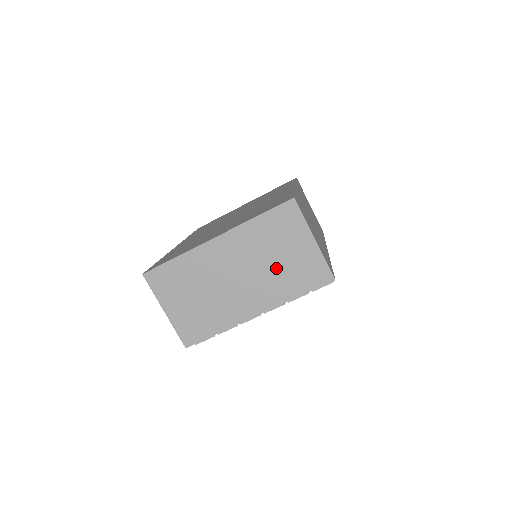
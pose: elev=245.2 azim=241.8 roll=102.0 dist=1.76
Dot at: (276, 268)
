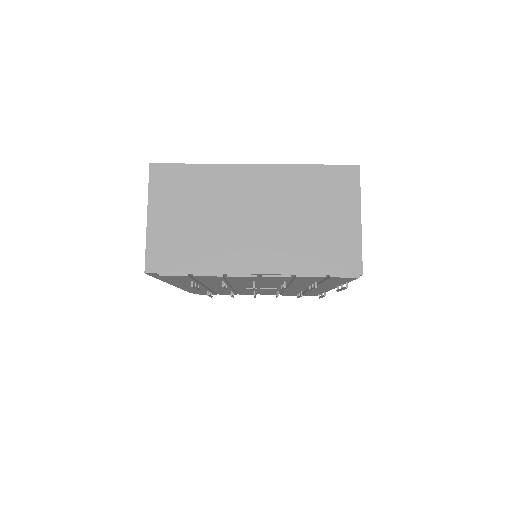
Dot at: (303, 229)
